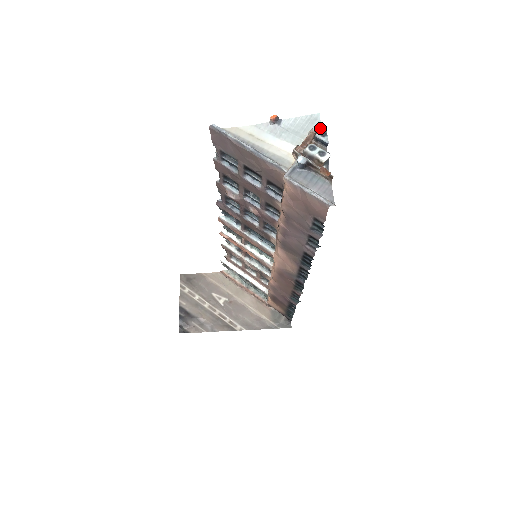
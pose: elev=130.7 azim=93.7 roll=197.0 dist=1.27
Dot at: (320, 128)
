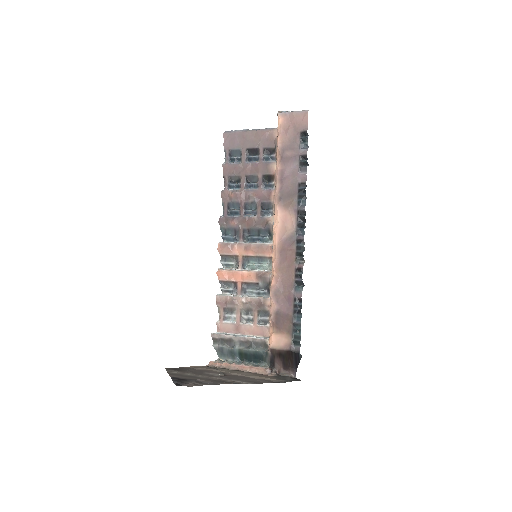
Dot at: occluded
